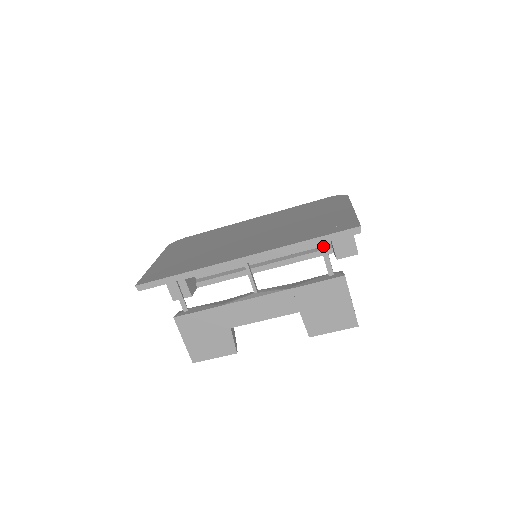
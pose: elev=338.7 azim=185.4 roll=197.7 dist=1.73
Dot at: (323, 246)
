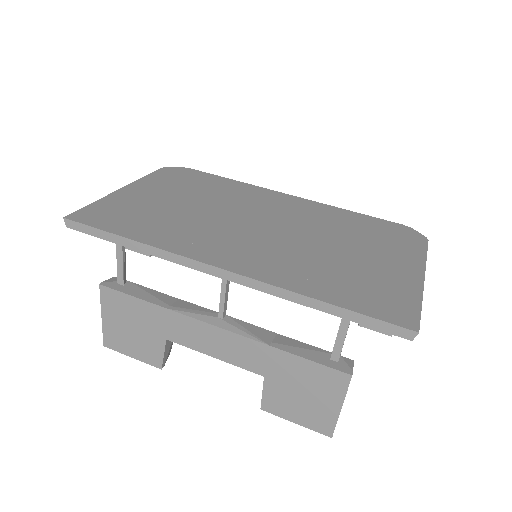
Dot at: (346, 320)
